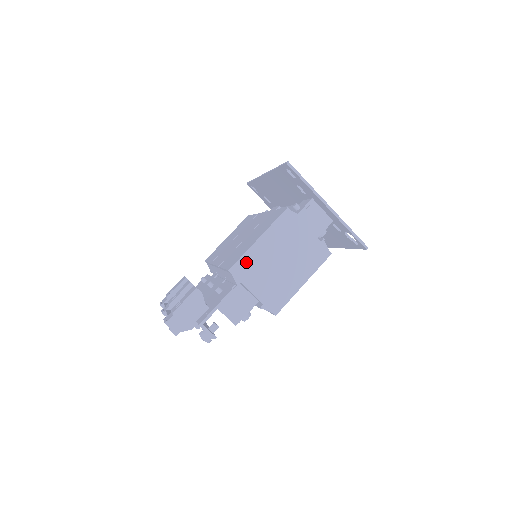
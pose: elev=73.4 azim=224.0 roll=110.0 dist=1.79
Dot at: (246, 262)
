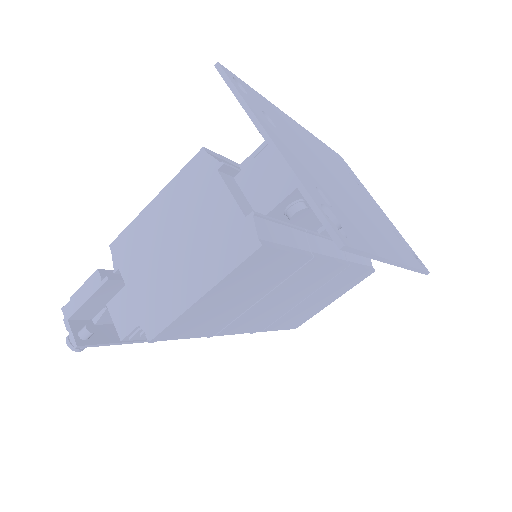
Dot at: (131, 237)
